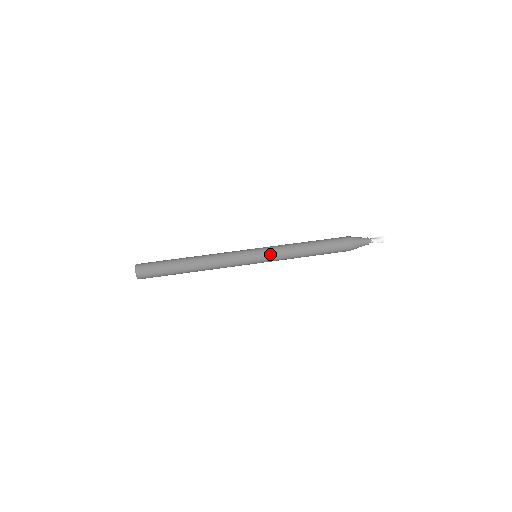
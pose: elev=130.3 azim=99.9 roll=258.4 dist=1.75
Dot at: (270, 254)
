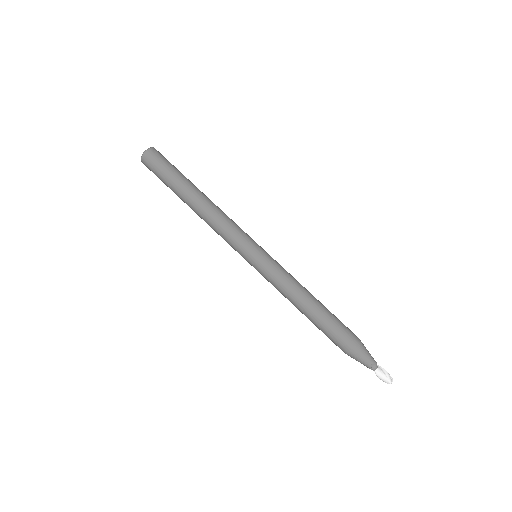
Dot at: (264, 273)
